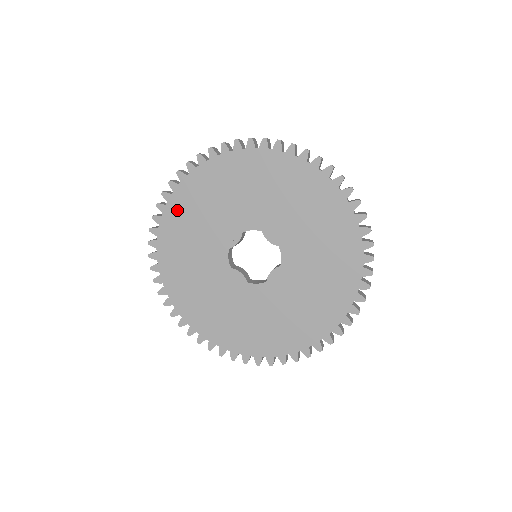
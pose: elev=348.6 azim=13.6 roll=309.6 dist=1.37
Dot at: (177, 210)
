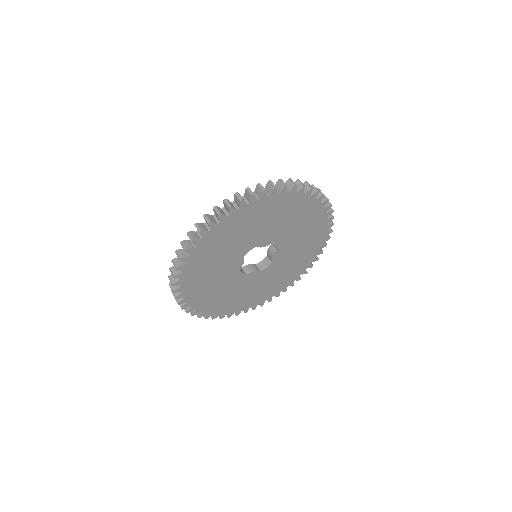
Dot at: (191, 283)
